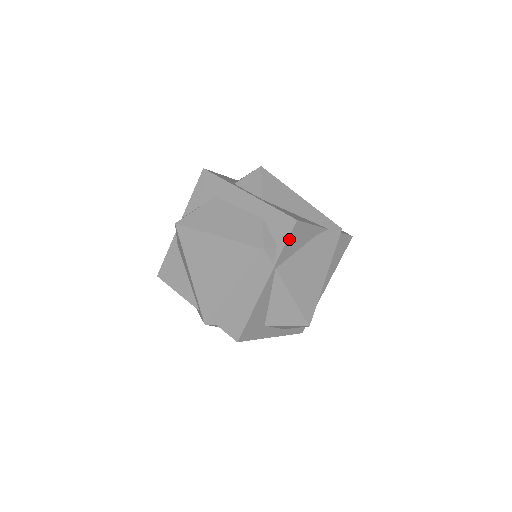
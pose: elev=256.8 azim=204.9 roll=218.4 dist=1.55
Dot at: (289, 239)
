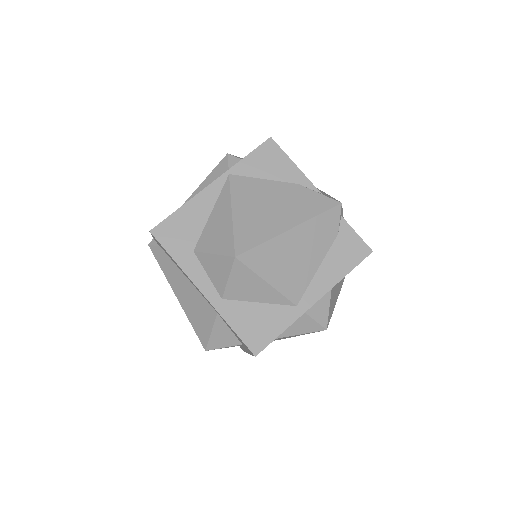
Dot at: (256, 152)
